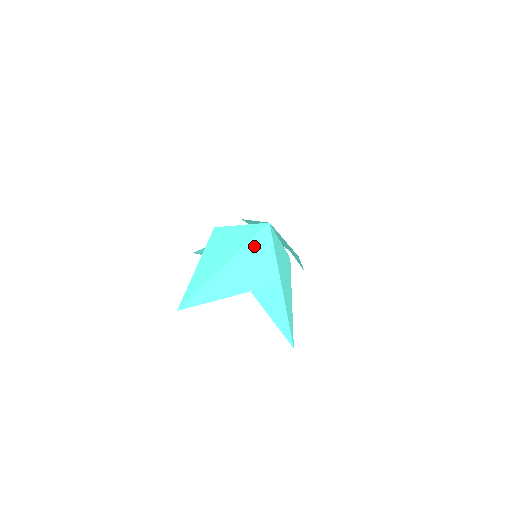
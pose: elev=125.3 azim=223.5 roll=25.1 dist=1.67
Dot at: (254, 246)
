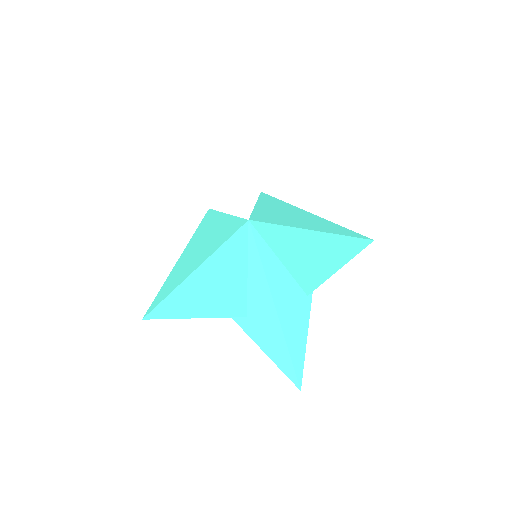
Dot at: (225, 253)
